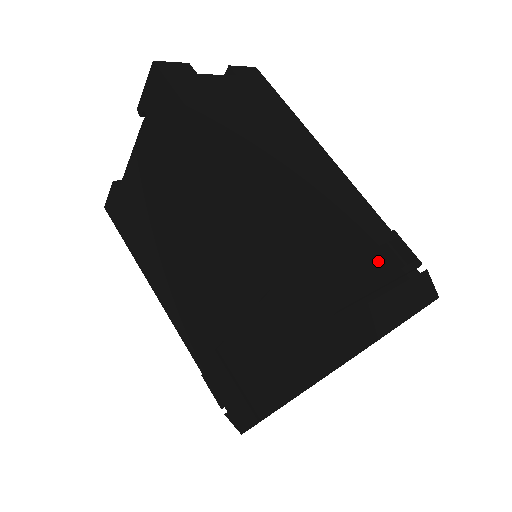
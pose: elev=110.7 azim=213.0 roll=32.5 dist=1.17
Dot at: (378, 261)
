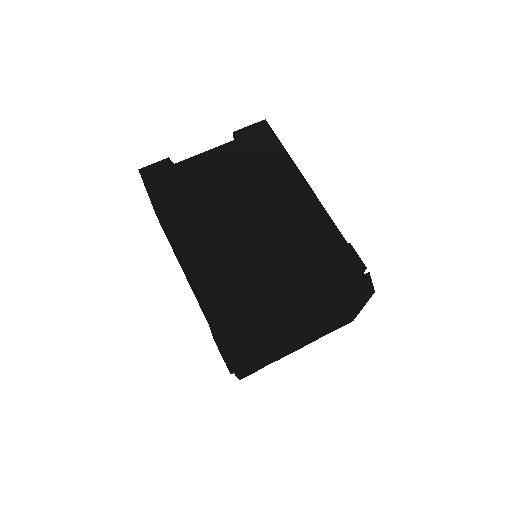
Dot at: occluded
